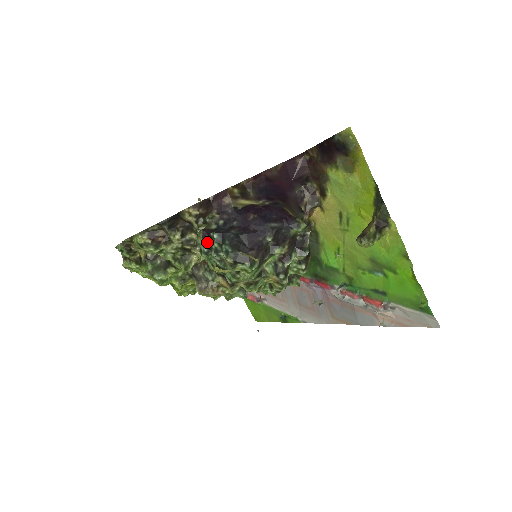
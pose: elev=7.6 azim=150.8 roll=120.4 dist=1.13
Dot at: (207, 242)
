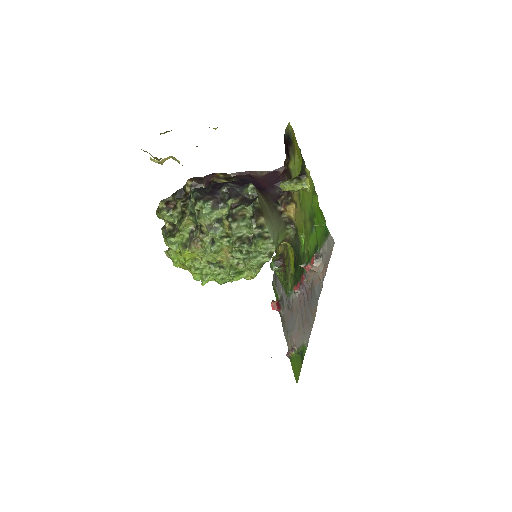
Dot at: (190, 198)
